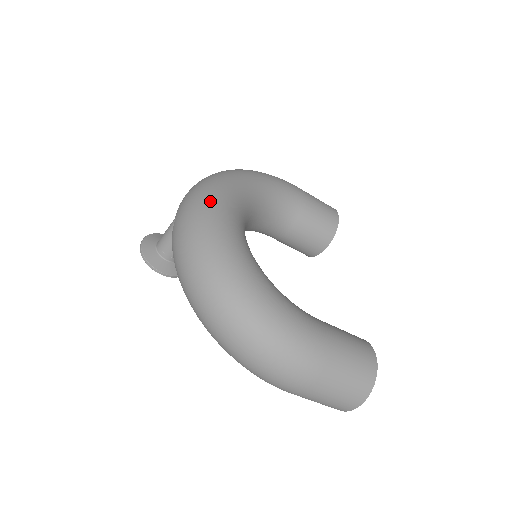
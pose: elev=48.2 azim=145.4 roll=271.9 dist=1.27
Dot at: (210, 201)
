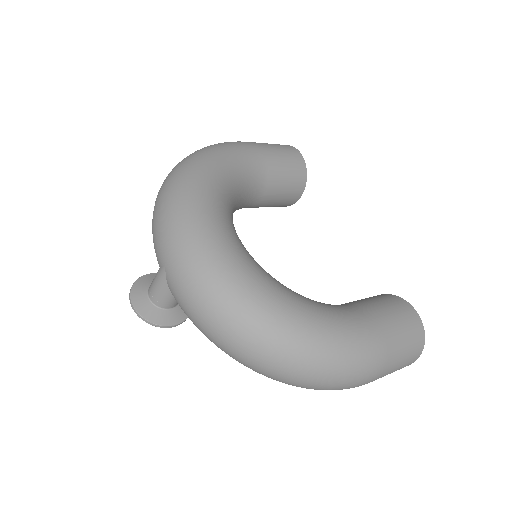
Dot at: (198, 237)
